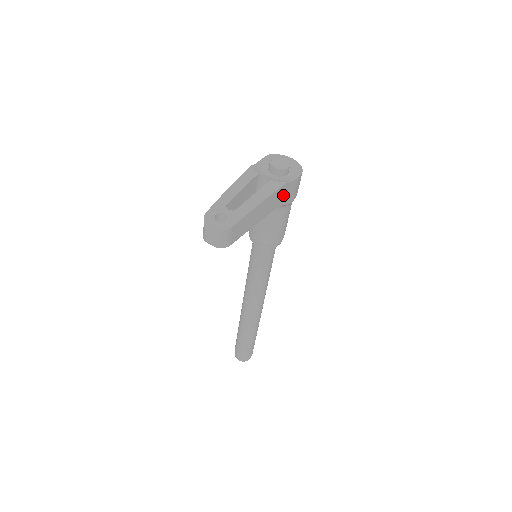
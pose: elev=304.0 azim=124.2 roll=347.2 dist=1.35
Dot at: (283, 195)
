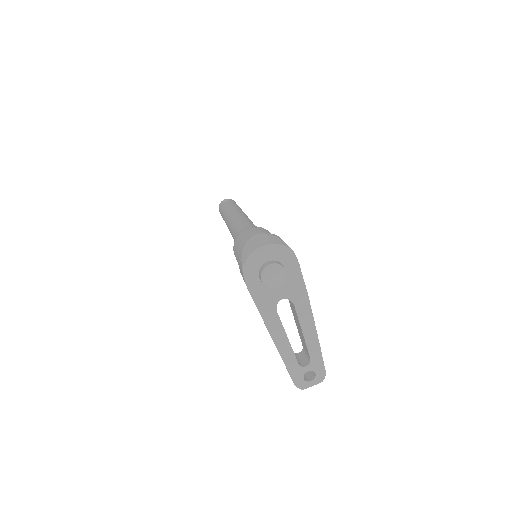
Dot at: occluded
